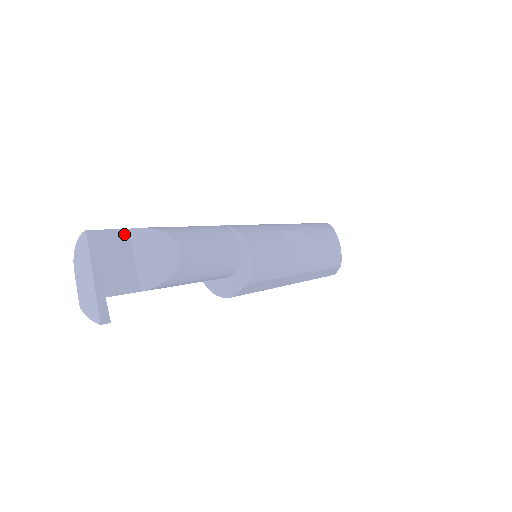
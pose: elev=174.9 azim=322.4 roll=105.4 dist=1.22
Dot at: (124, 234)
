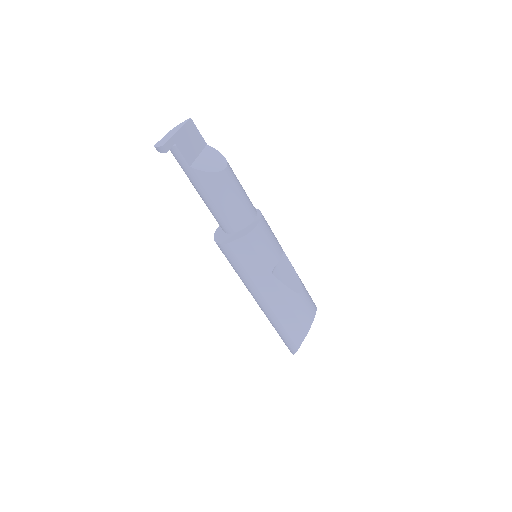
Dot at: (204, 143)
